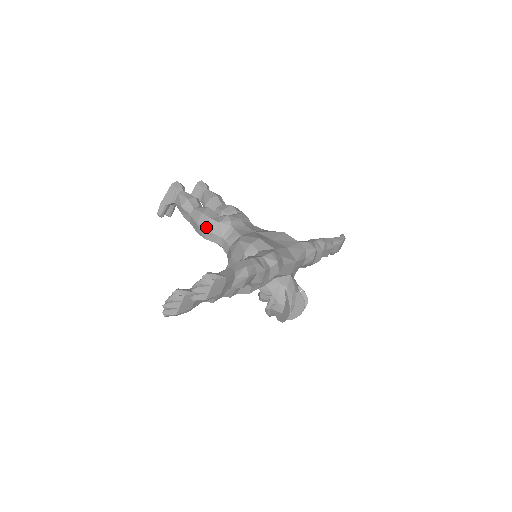
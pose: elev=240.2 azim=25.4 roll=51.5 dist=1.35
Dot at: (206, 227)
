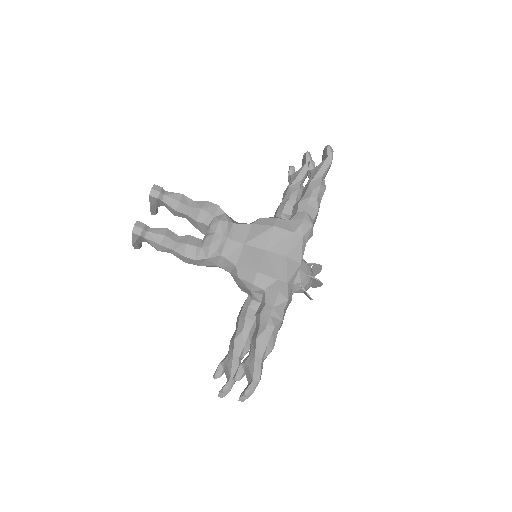
Dot at: occluded
